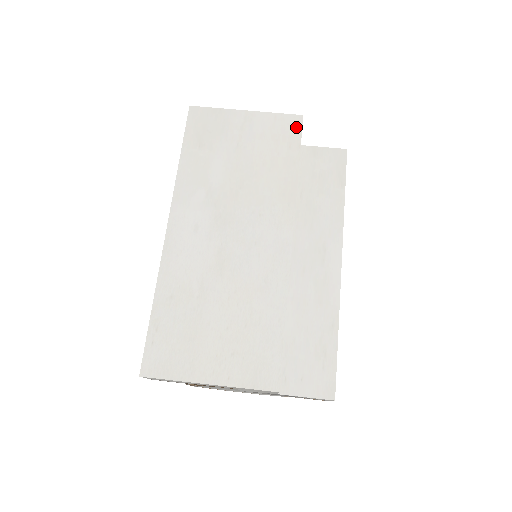
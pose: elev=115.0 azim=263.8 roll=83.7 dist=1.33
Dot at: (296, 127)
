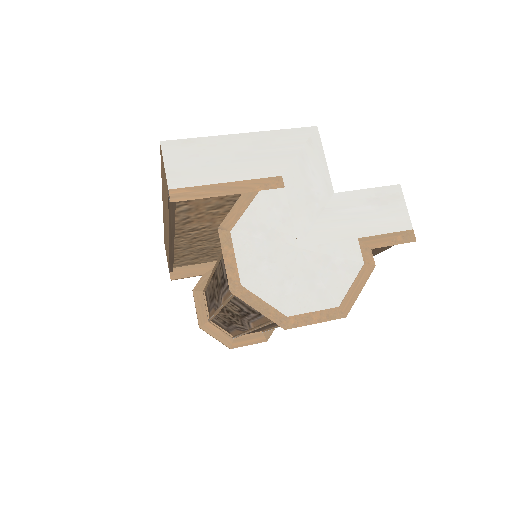
Dot at: occluded
